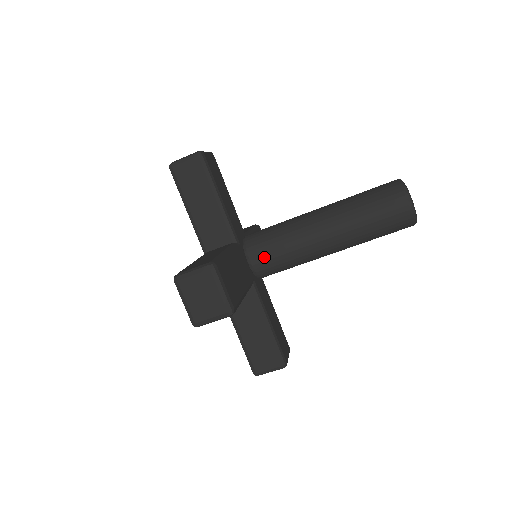
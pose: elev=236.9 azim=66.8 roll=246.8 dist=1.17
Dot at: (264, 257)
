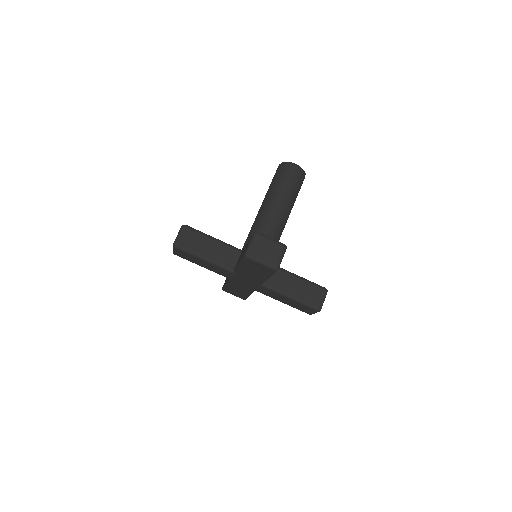
Dot at: occluded
